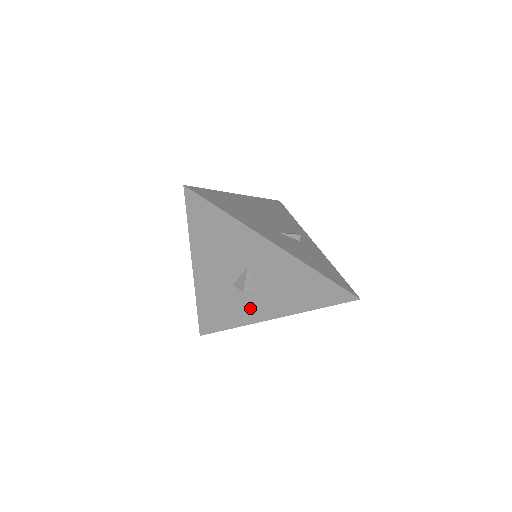
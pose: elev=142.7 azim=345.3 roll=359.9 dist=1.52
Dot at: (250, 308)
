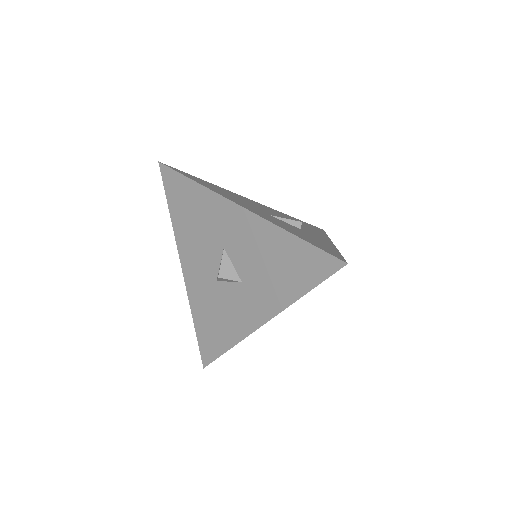
Dot at: (239, 312)
